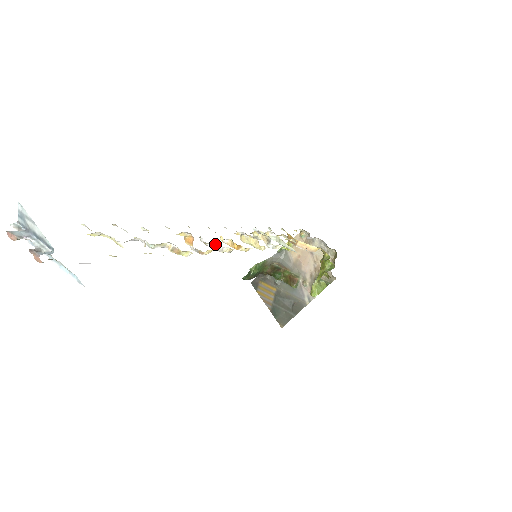
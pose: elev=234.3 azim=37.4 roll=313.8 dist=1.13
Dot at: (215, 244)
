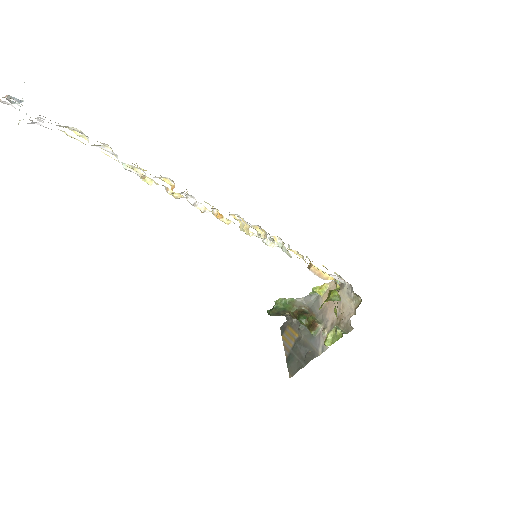
Dot at: (194, 200)
